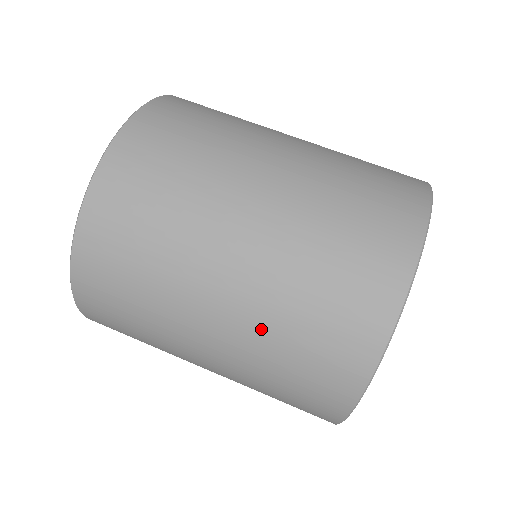
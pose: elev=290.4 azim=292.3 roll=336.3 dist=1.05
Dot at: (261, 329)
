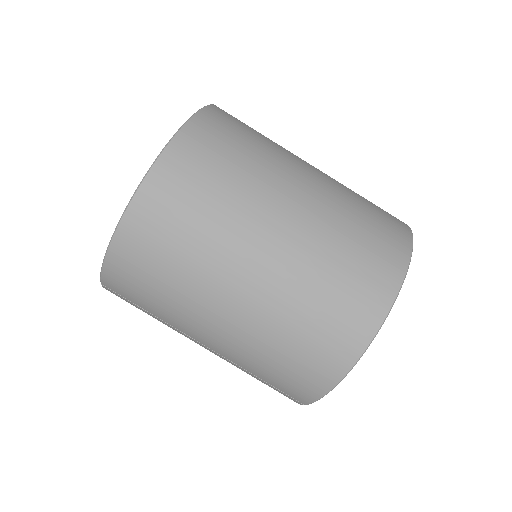
Dot at: (301, 273)
